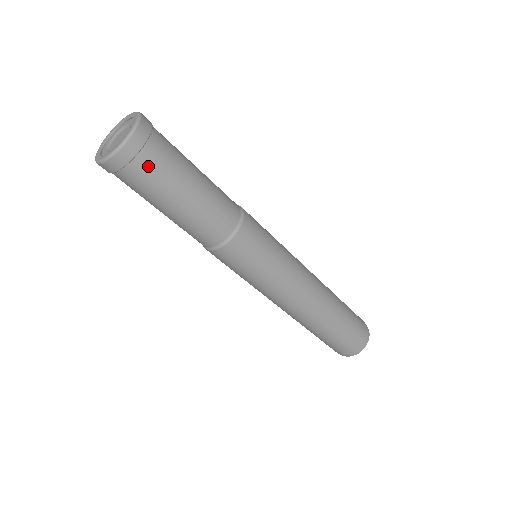
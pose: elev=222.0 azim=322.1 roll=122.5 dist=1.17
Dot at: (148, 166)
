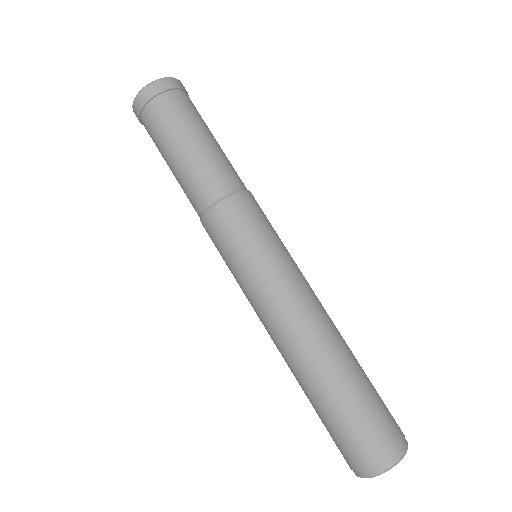
Dot at: (162, 108)
